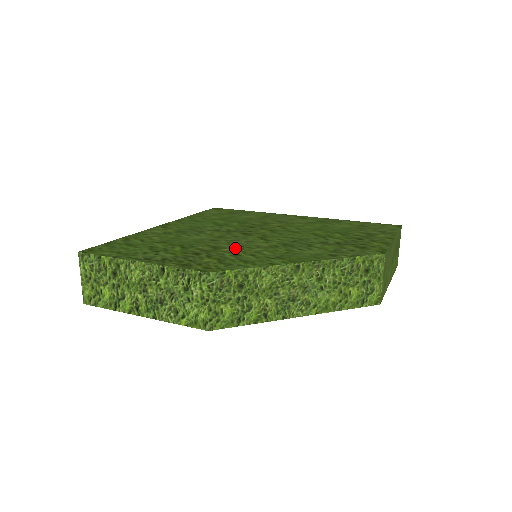
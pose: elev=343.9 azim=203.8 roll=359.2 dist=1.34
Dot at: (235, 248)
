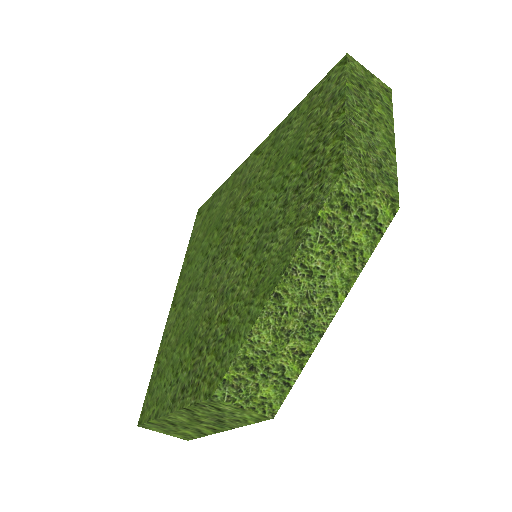
Dot at: (222, 306)
